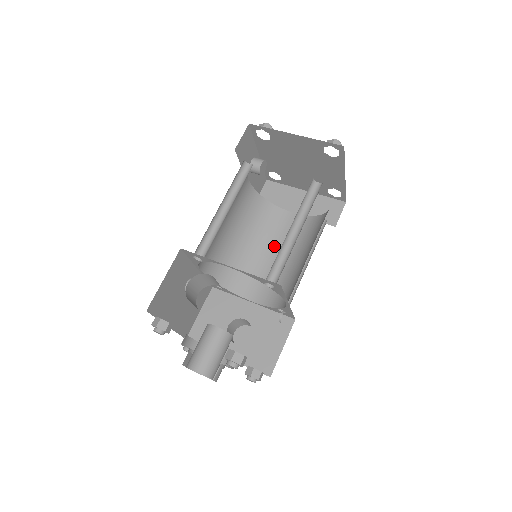
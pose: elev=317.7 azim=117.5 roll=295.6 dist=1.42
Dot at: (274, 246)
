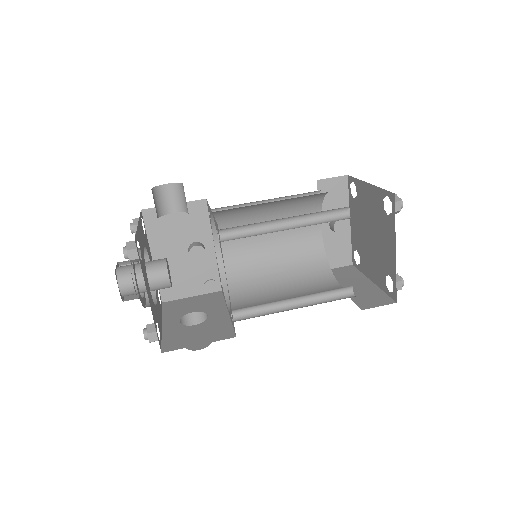
Dot at: (295, 292)
